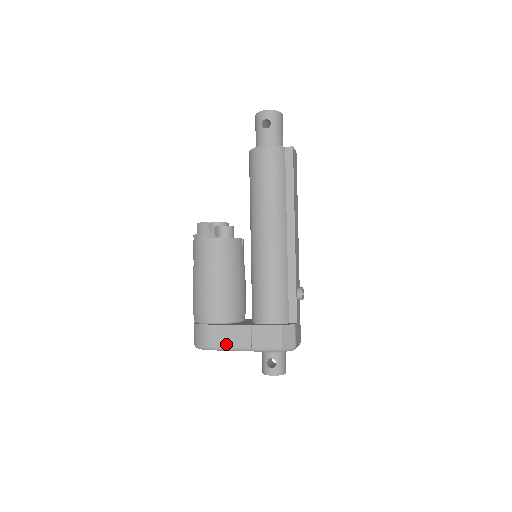
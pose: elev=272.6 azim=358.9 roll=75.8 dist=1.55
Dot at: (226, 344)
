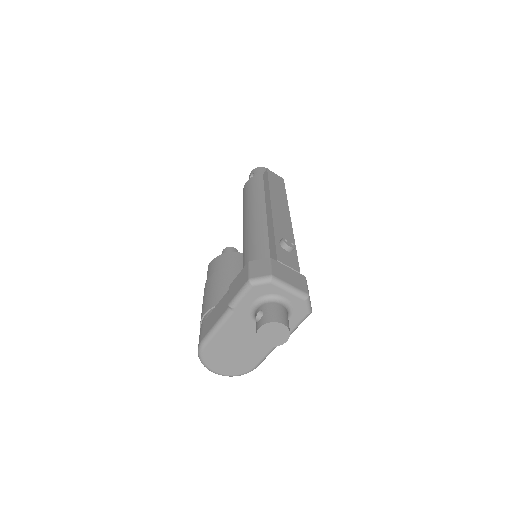
Dot at: (212, 325)
